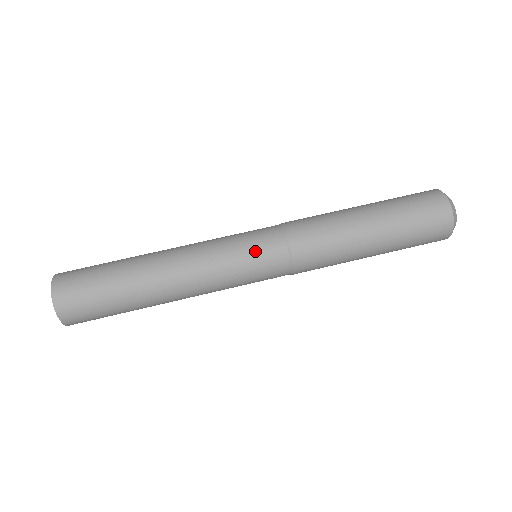
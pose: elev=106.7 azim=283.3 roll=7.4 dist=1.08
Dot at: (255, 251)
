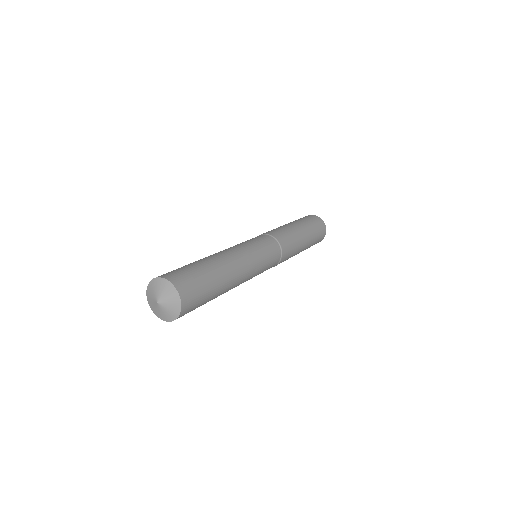
Dot at: occluded
